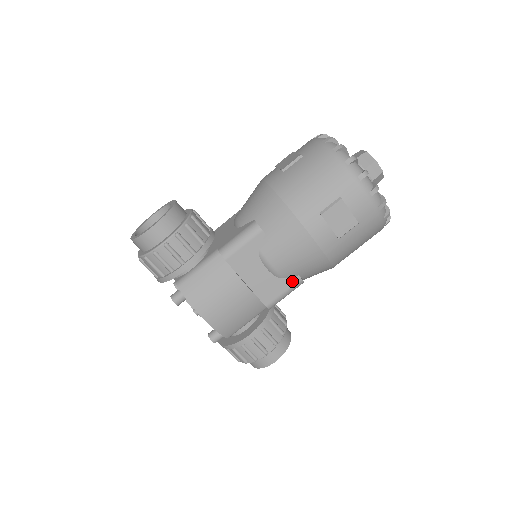
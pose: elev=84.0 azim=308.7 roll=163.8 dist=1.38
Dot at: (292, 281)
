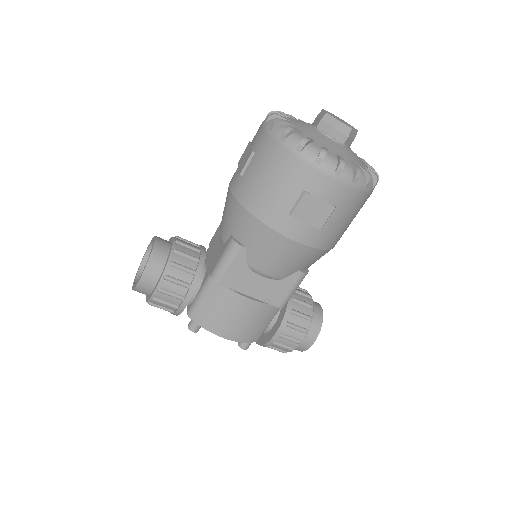
Dot at: (294, 278)
